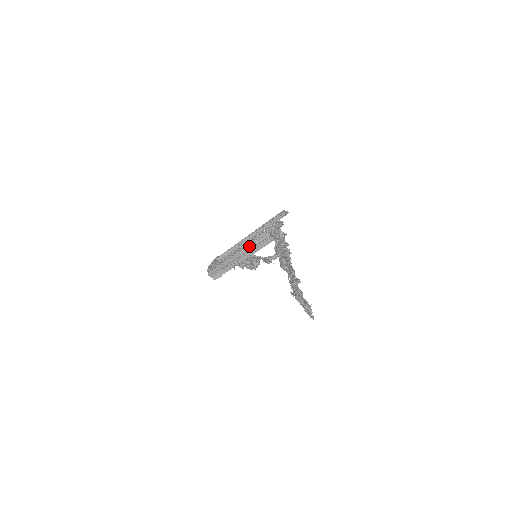
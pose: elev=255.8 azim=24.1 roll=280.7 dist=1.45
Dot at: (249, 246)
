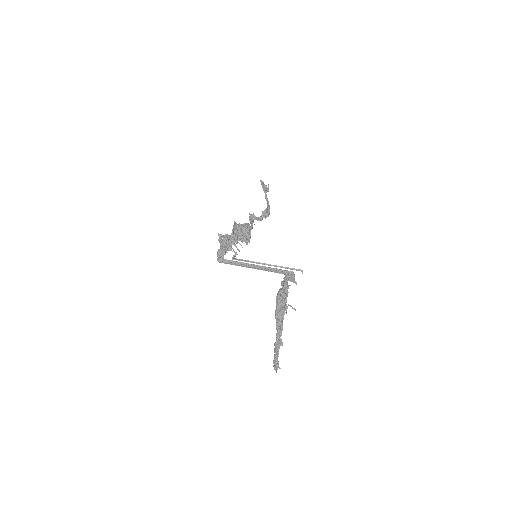
Dot at: (261, 268)
